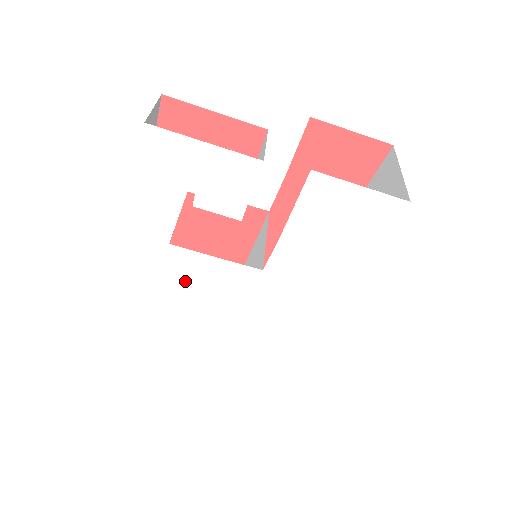
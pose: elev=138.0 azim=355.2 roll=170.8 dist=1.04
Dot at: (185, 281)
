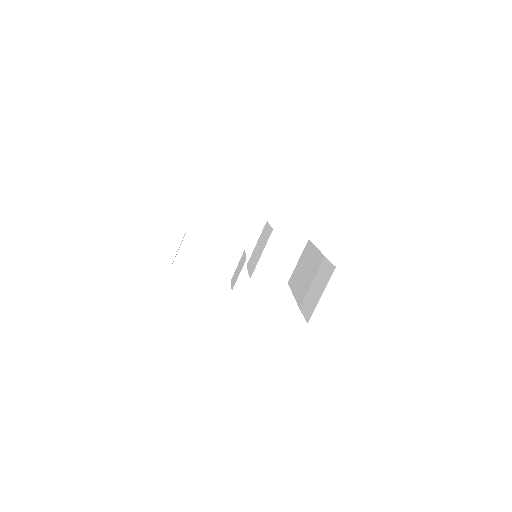
Dot at: occluded
